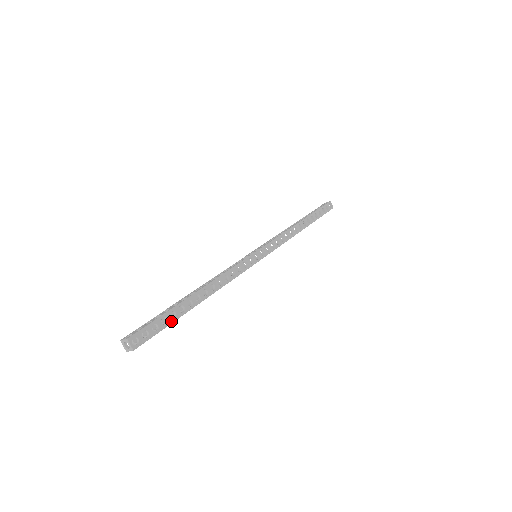
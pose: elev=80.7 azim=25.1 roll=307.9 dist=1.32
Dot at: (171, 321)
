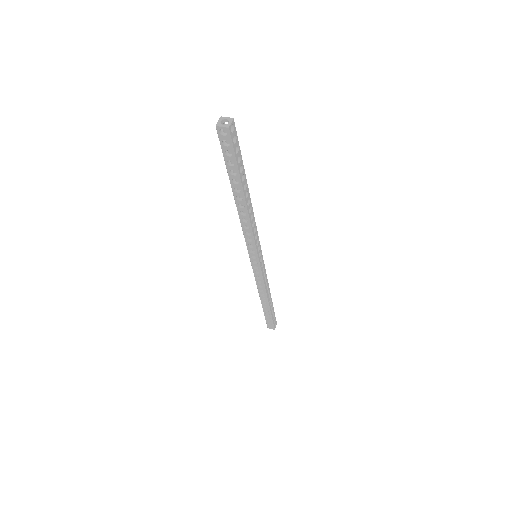
Dot at: (239, 168)
